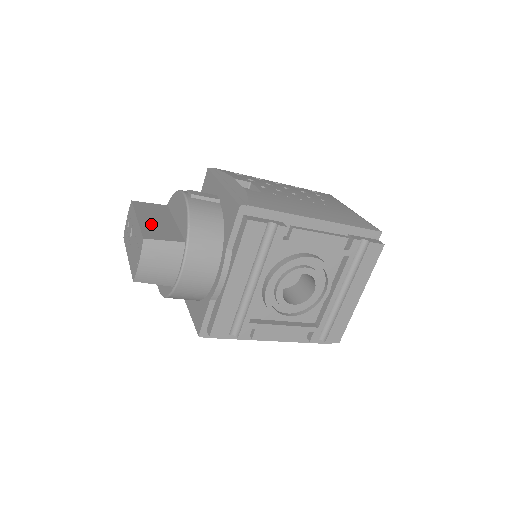
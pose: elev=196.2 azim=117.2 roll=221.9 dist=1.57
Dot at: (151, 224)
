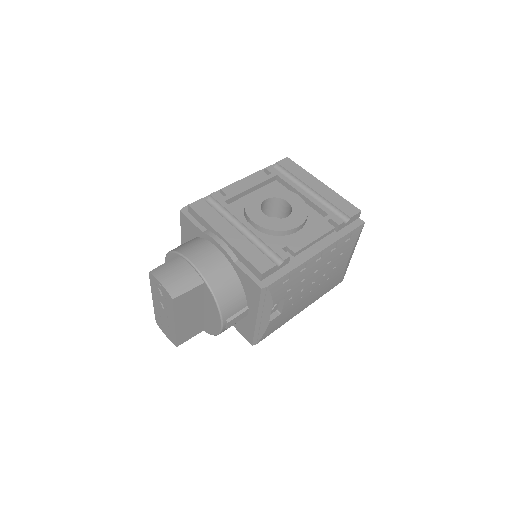
Dot at: (185, 326)
